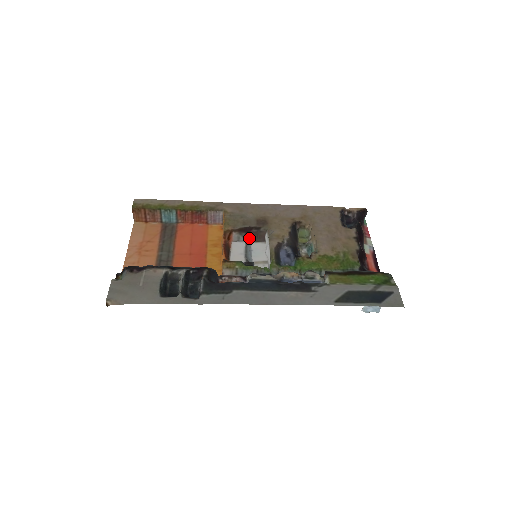
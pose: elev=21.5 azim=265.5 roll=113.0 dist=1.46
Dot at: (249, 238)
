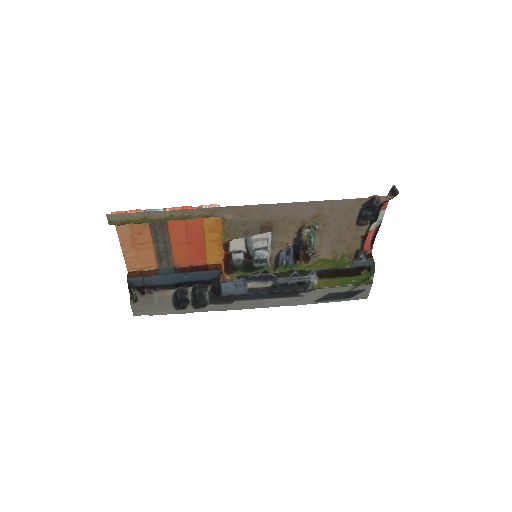
Dot at: occluded
